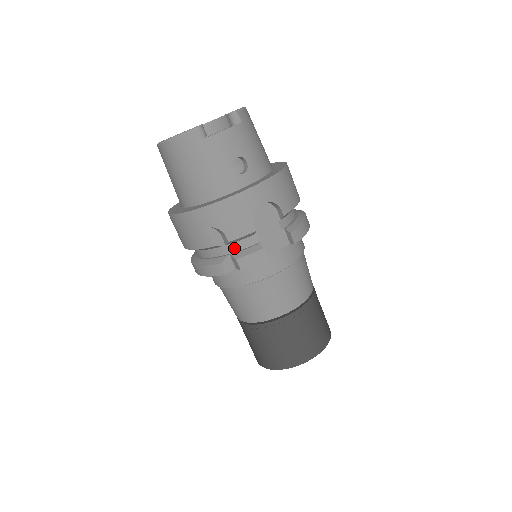
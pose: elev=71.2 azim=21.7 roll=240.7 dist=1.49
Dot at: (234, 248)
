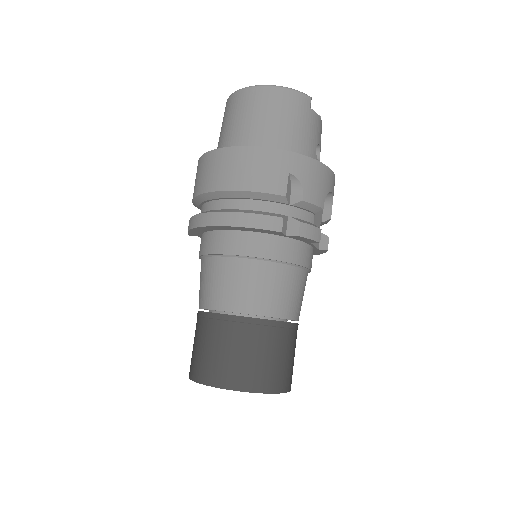
Dot at: (294, 213)
